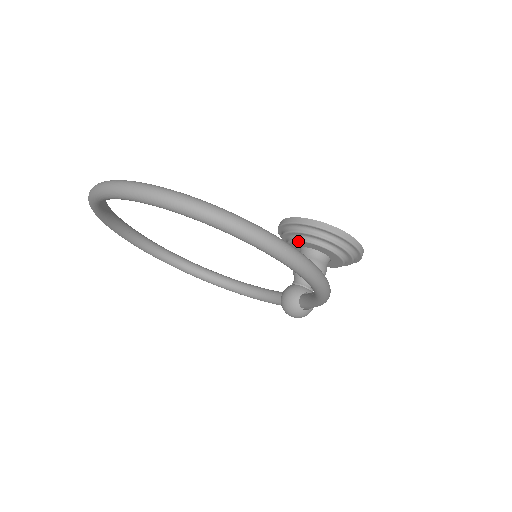
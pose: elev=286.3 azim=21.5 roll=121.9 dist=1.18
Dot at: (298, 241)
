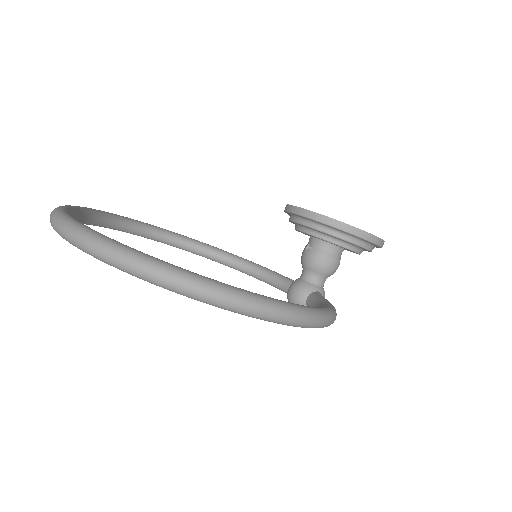
Dot at: (306, 233)
